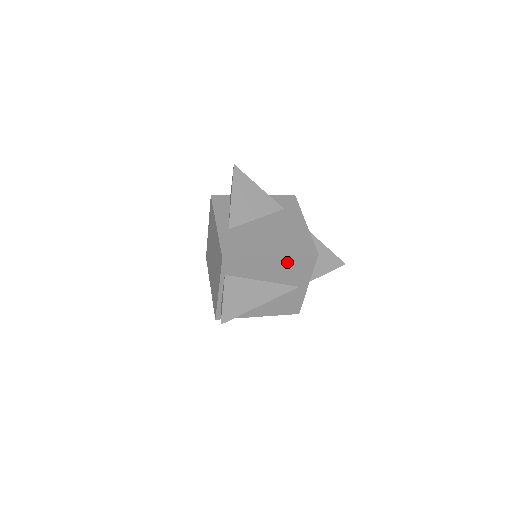
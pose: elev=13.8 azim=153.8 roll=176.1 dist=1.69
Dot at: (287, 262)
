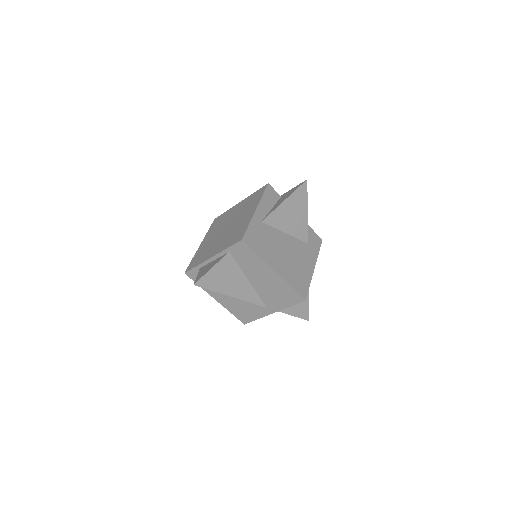
Dot at: (280, 285)
